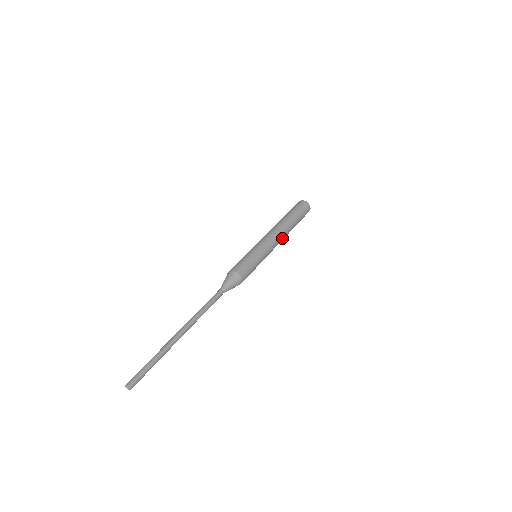
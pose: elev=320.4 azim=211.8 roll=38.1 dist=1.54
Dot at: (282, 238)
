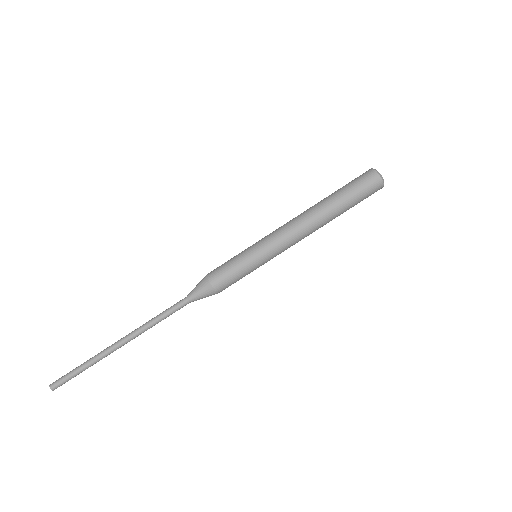
Dot at: (307, 235)
